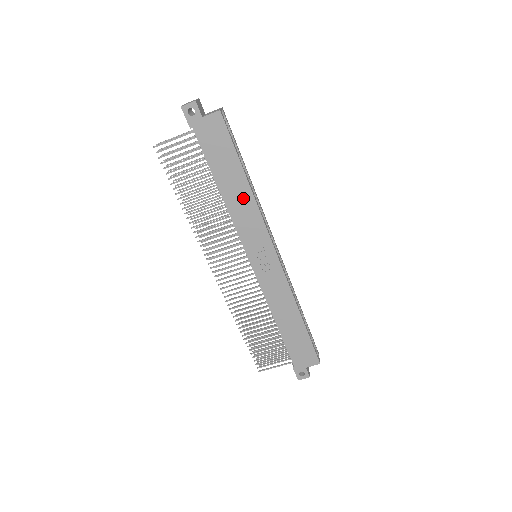
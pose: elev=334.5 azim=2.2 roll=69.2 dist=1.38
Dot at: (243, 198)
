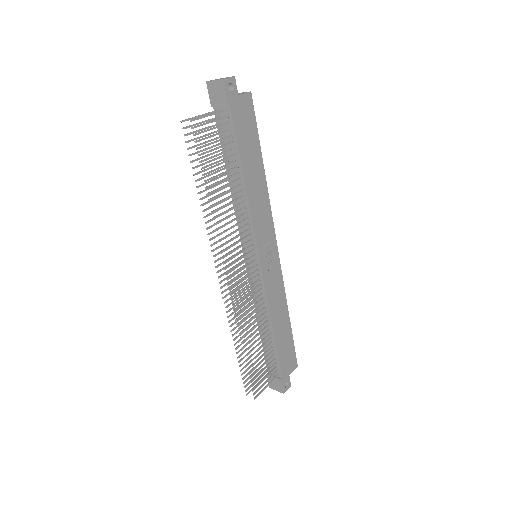
Dot at: (260, 187)
